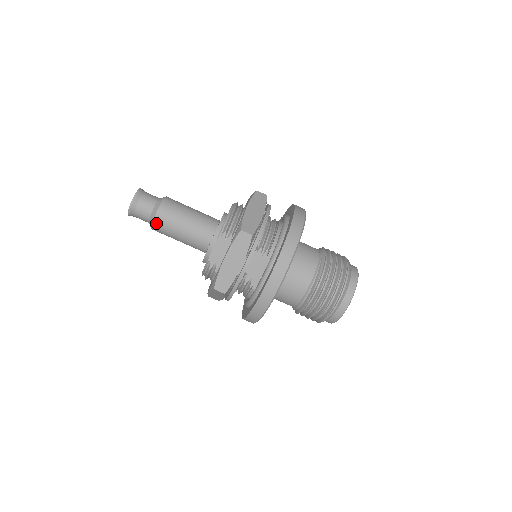
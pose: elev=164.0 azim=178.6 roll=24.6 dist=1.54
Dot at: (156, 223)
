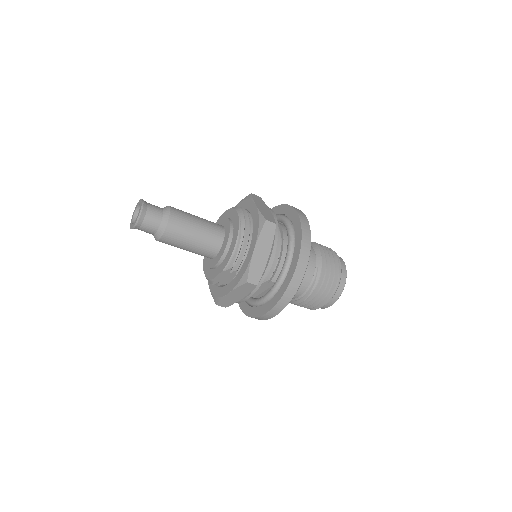
Dot at: occluded
